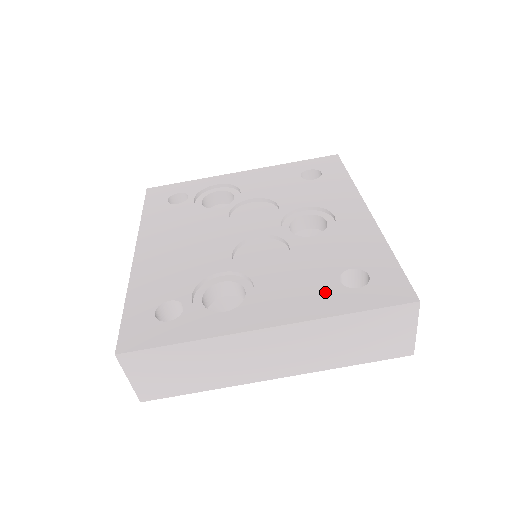
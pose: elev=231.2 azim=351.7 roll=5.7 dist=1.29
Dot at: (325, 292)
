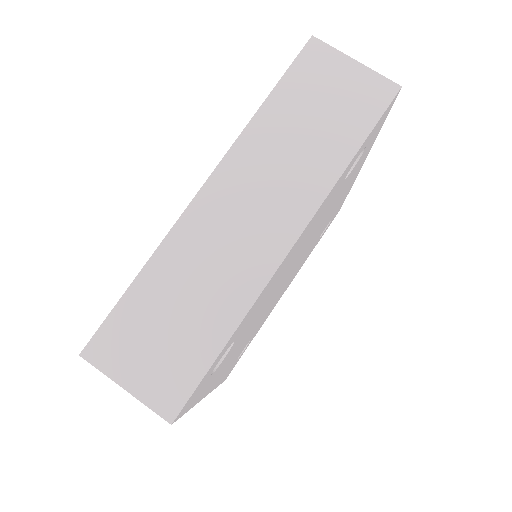
Dot at: occluded
